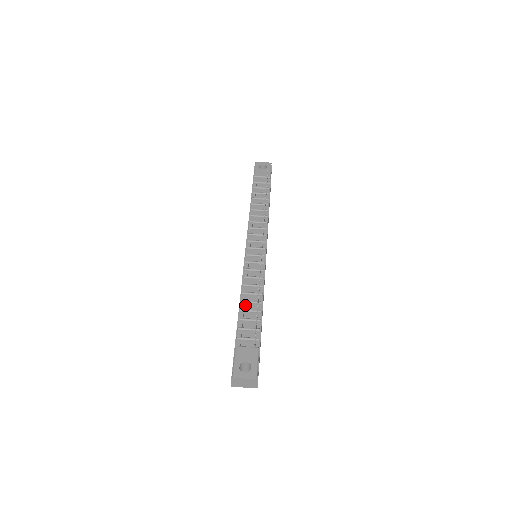
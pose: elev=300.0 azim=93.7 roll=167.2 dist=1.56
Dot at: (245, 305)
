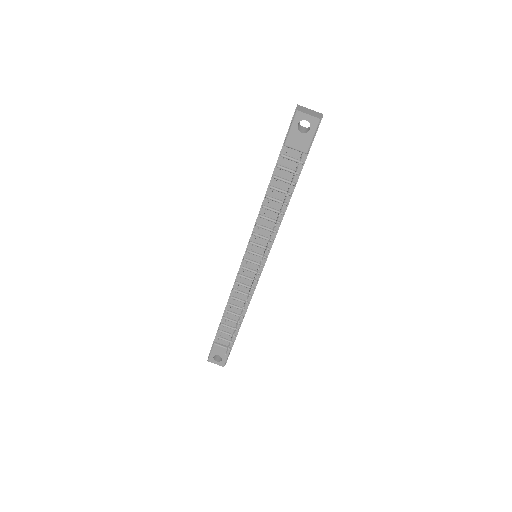
Dot at: (229, 314)
